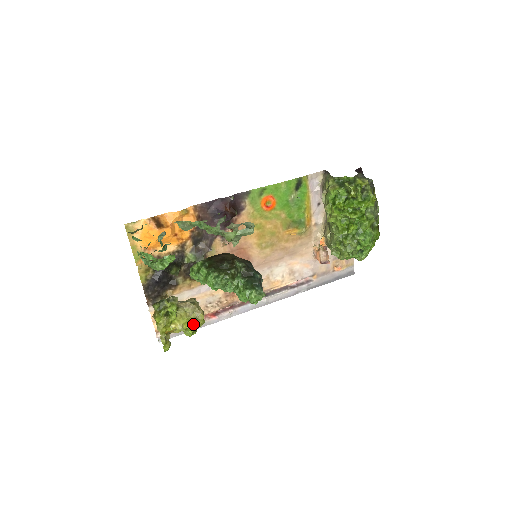
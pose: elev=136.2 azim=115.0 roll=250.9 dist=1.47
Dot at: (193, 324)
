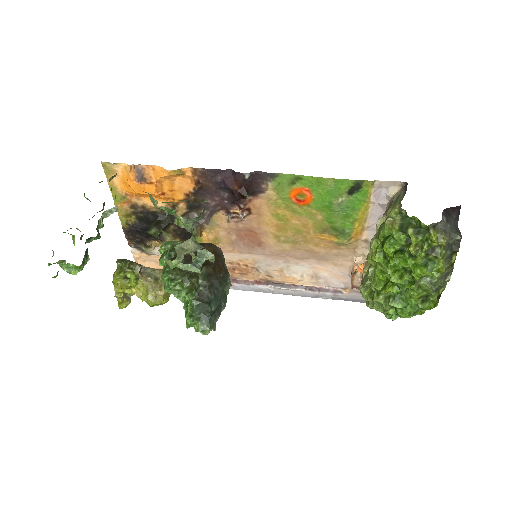
Dot at: (150, 301)
